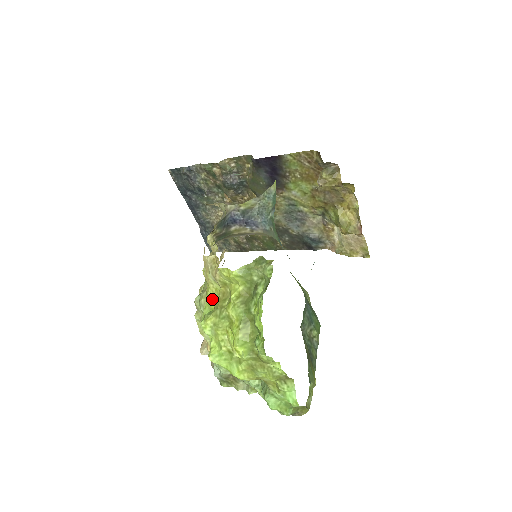
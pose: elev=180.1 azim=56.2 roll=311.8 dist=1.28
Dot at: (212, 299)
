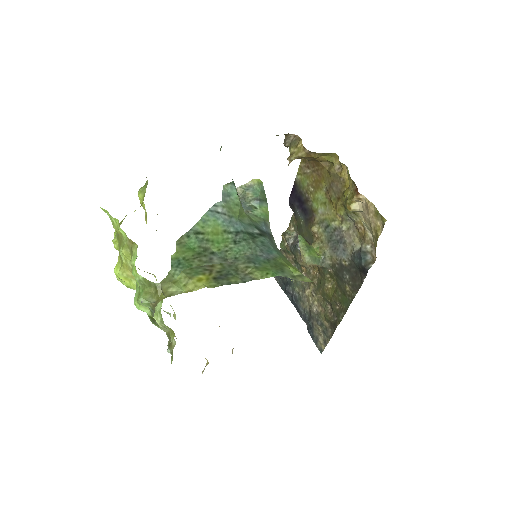
Dot at: occluded
